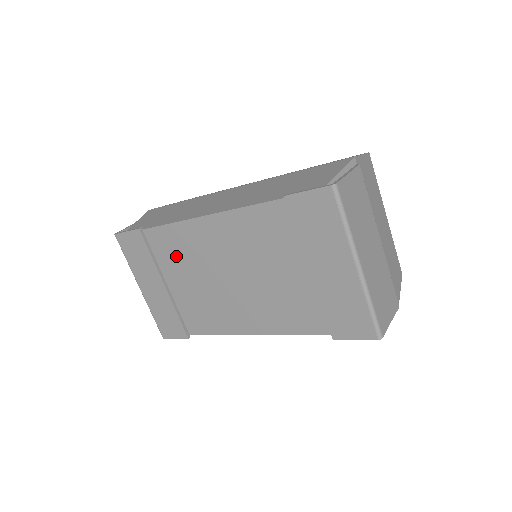
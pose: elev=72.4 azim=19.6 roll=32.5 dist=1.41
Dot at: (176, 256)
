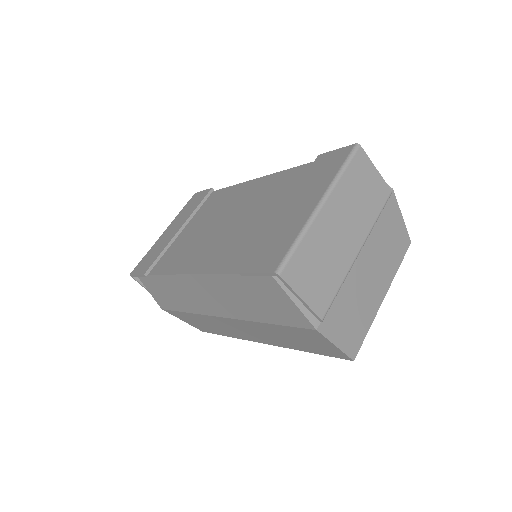
Dot at: (211, 208)
